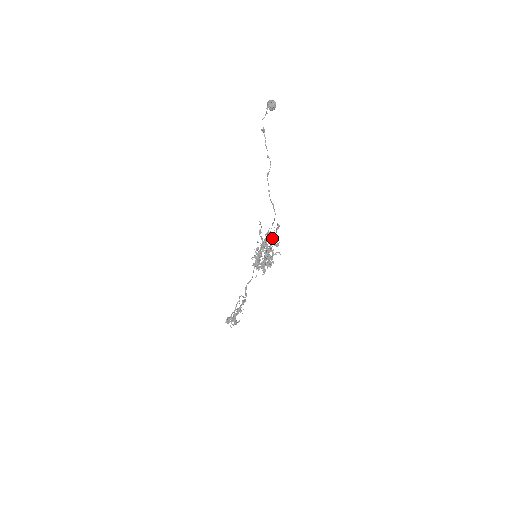
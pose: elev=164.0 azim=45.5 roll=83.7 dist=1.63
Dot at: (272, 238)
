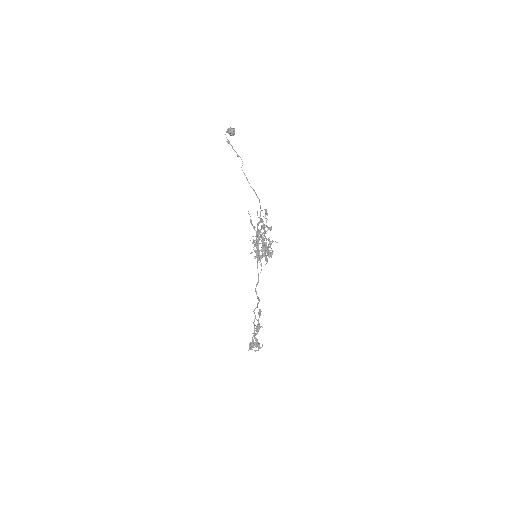
Dot at: occluded
